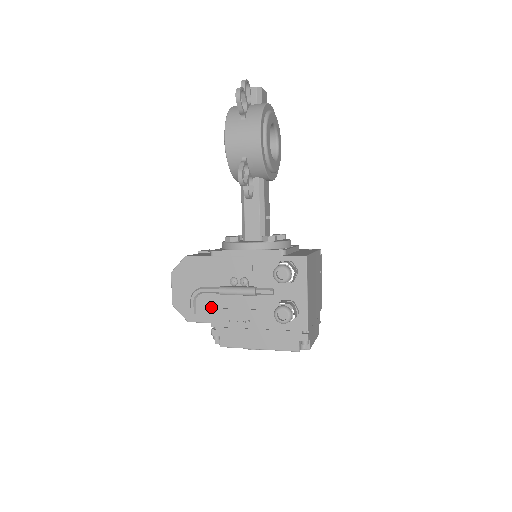
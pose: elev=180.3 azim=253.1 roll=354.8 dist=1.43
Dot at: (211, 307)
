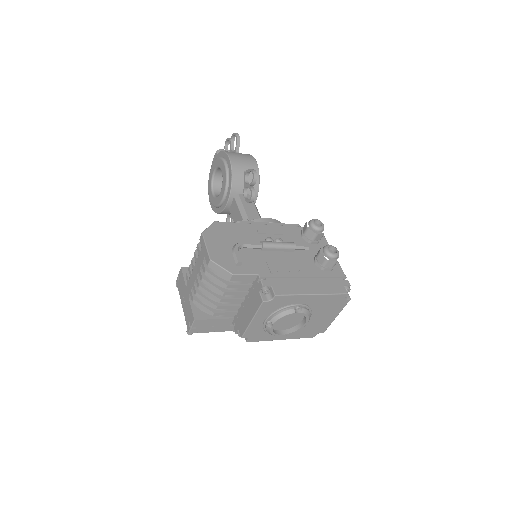
Dot at: (254, 261)
